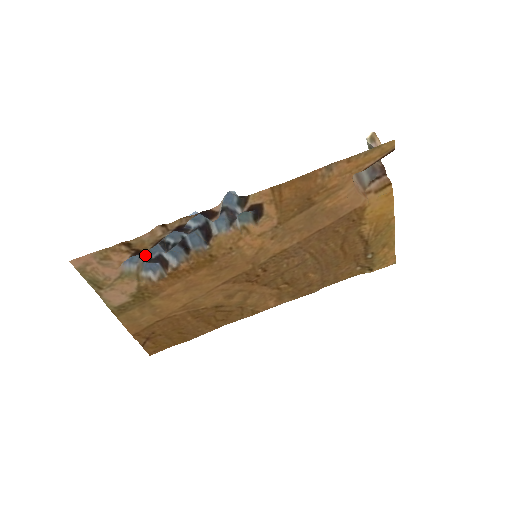
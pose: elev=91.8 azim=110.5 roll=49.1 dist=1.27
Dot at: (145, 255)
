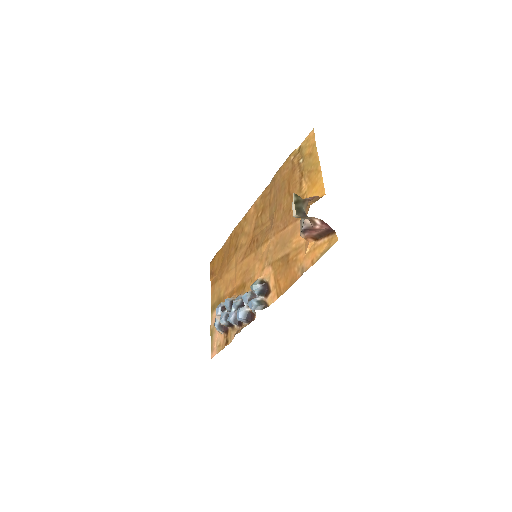
Dot at: occluded
